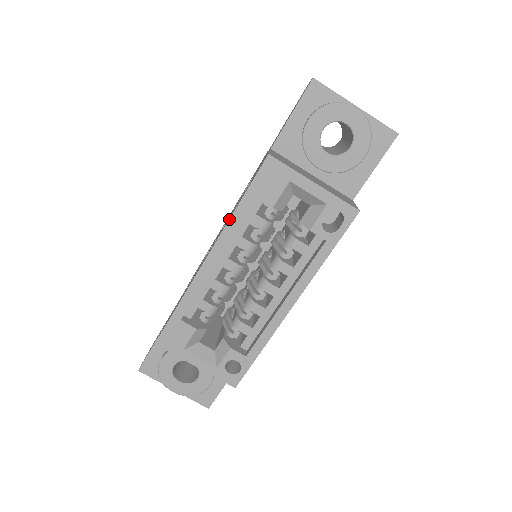
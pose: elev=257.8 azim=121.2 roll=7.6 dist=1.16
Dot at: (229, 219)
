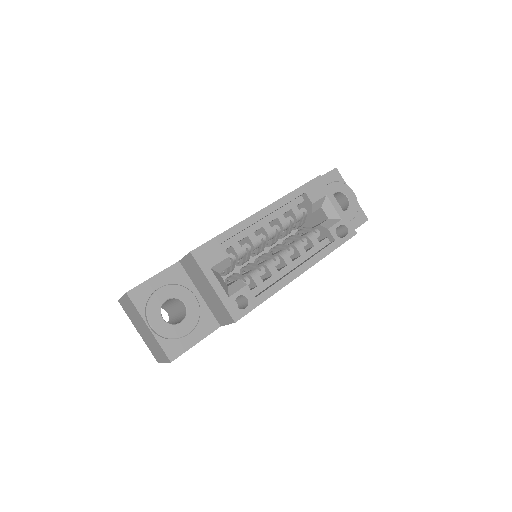
Dot at: (285, 195)
